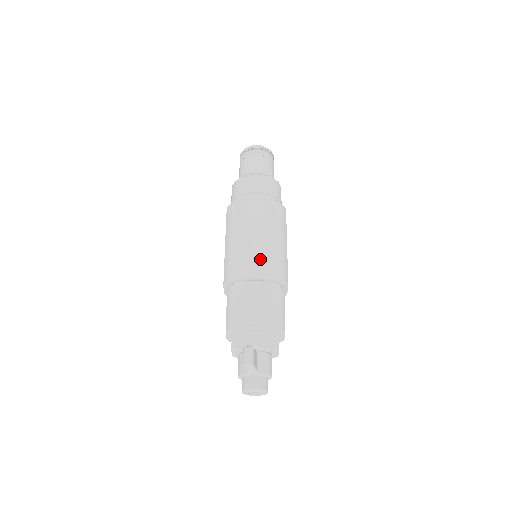
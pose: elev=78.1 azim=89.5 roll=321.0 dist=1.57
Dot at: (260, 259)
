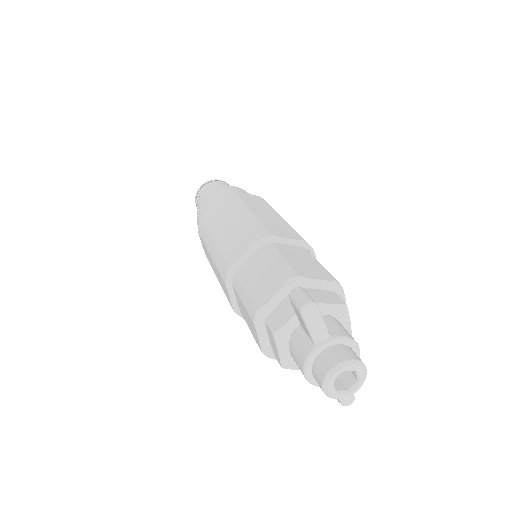
Dot at: (260, 225)
